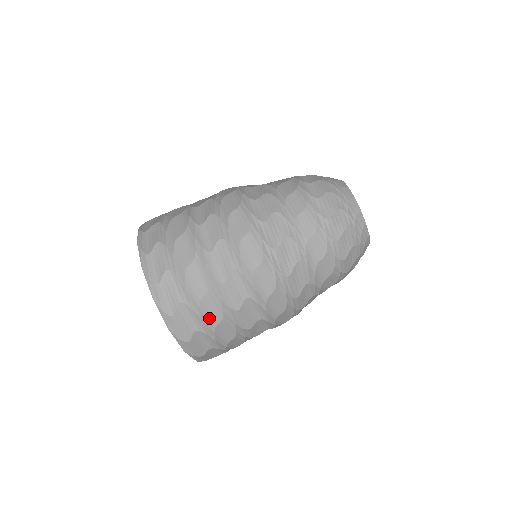
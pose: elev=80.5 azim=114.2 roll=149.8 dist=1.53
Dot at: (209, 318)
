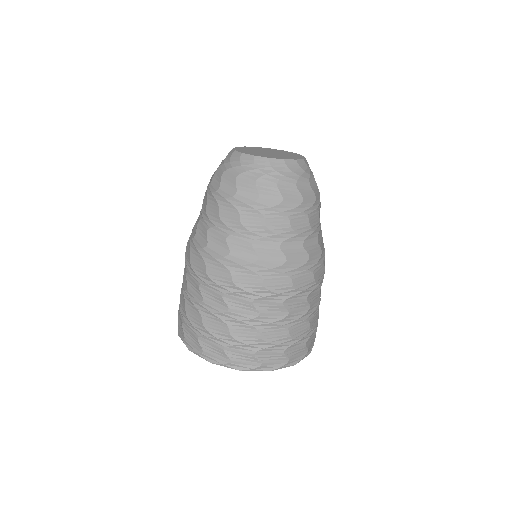
Dot at: (221, 333)
